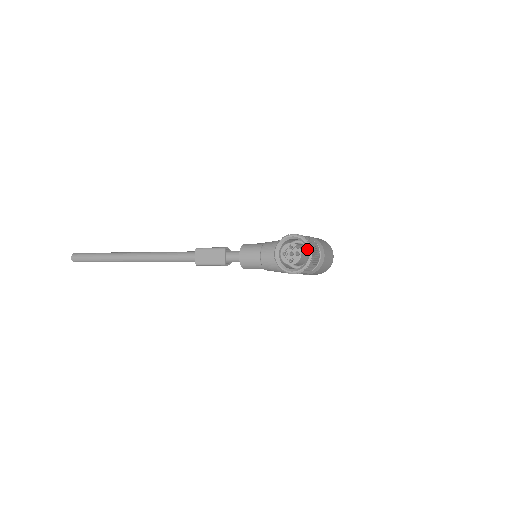
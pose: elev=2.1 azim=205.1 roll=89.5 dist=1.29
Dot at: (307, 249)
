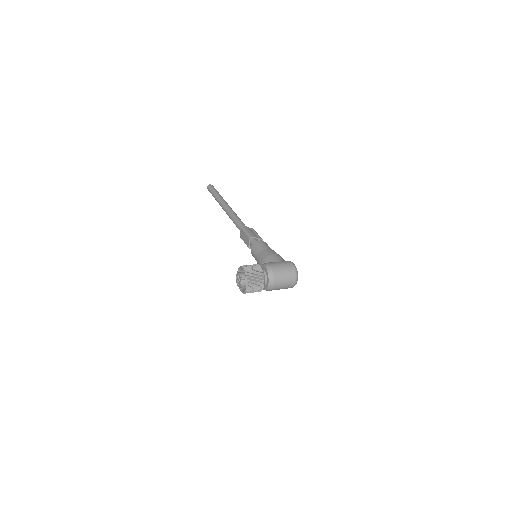
Dot at: (246, 282)
